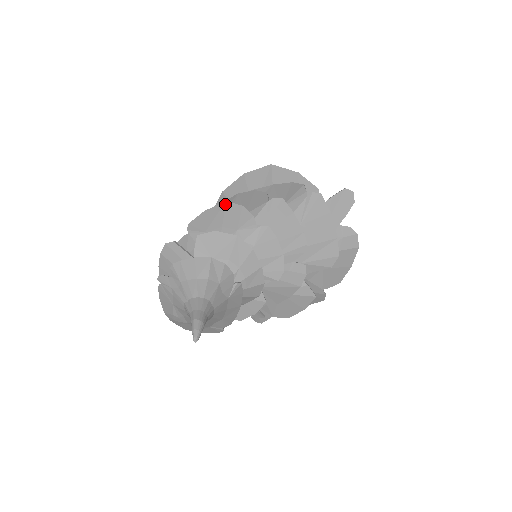
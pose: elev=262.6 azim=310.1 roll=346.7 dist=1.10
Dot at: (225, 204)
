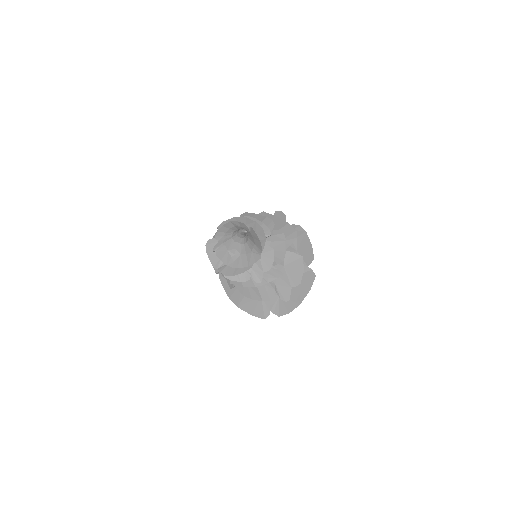
Dot at: occluded
